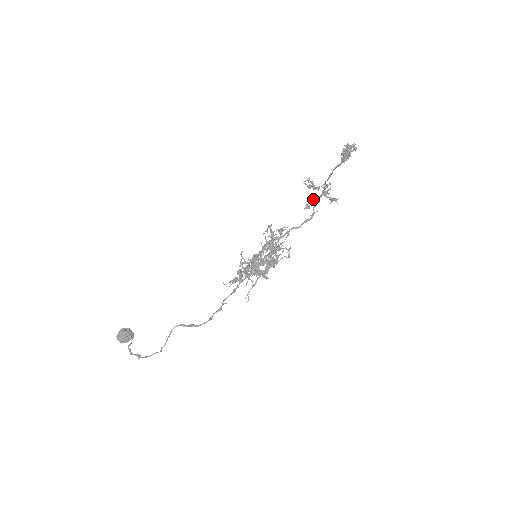
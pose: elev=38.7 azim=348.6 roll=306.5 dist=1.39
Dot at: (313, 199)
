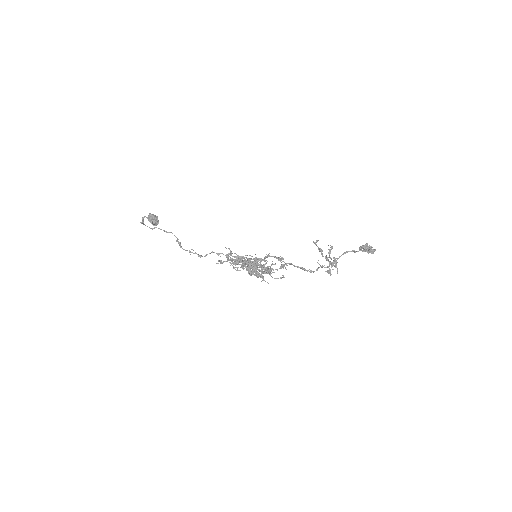
Dot at: occluded
